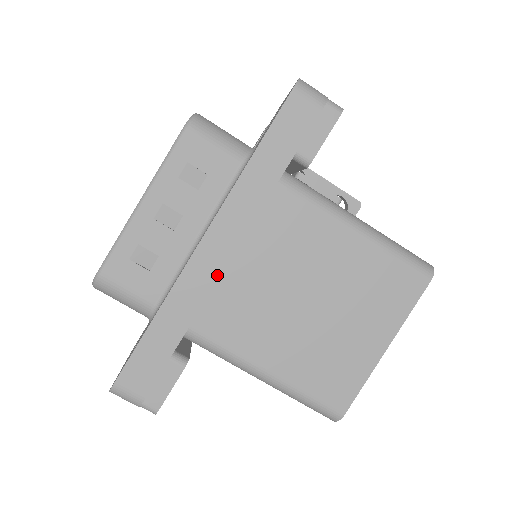
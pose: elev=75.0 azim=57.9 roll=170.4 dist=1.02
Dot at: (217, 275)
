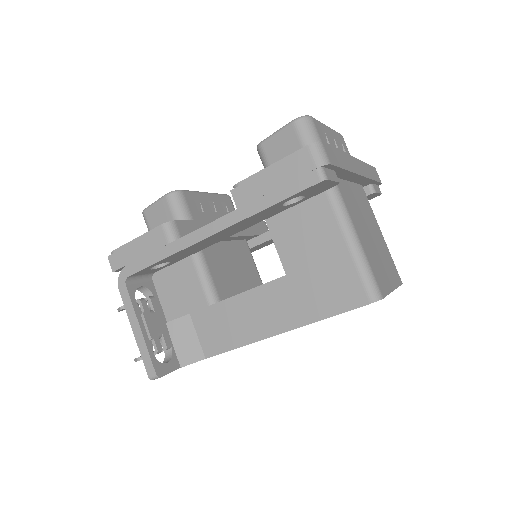
Dot at: (357, 172)
